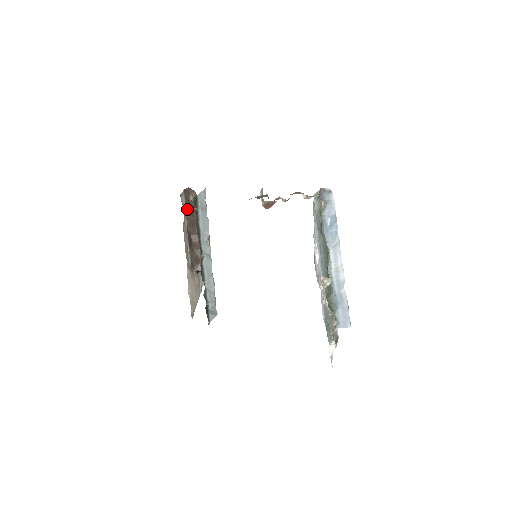
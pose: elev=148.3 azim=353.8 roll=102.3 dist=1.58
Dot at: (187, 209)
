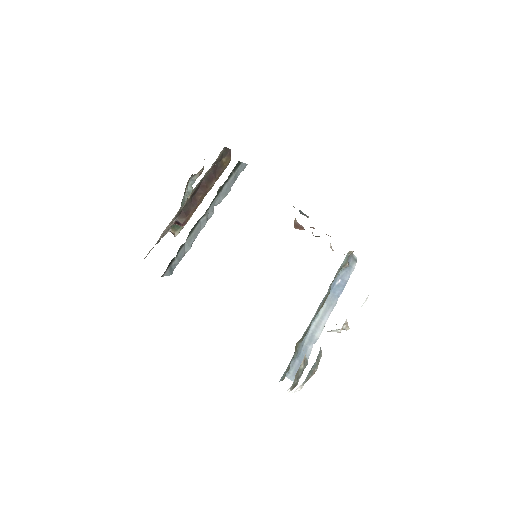
Dot at: occluded
